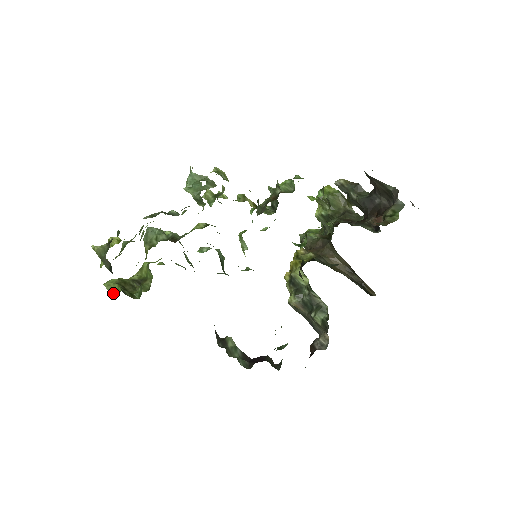
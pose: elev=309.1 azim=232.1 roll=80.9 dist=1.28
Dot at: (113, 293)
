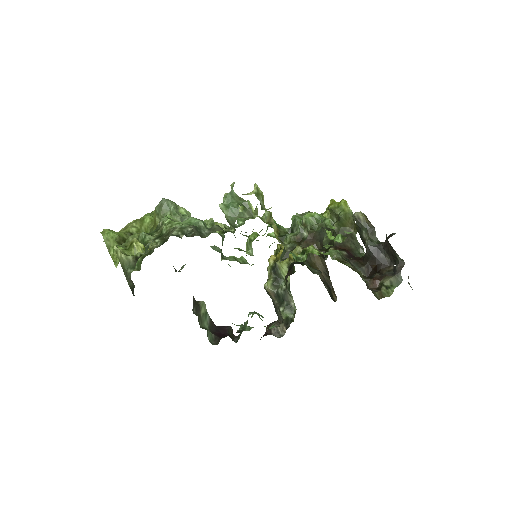
Dot at: (112, 253)
